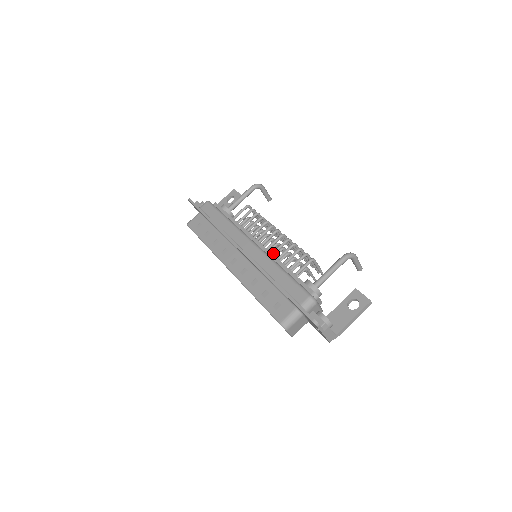
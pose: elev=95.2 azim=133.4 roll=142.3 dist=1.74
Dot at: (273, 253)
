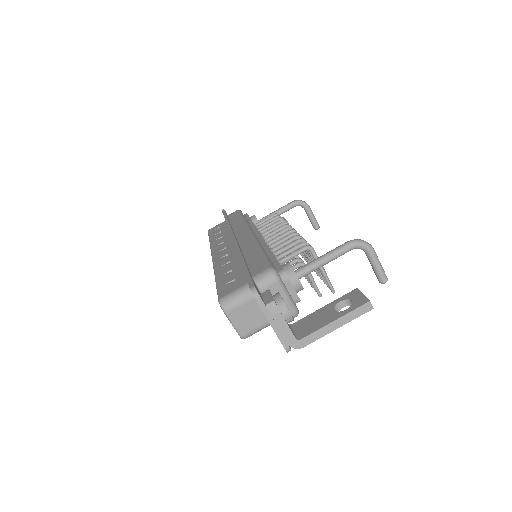
Dot at: (270, 245)
